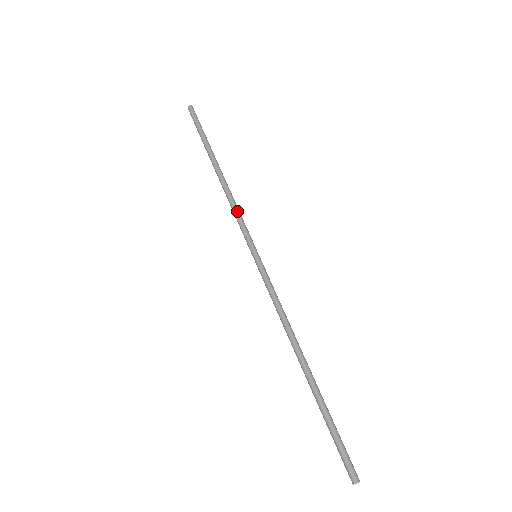
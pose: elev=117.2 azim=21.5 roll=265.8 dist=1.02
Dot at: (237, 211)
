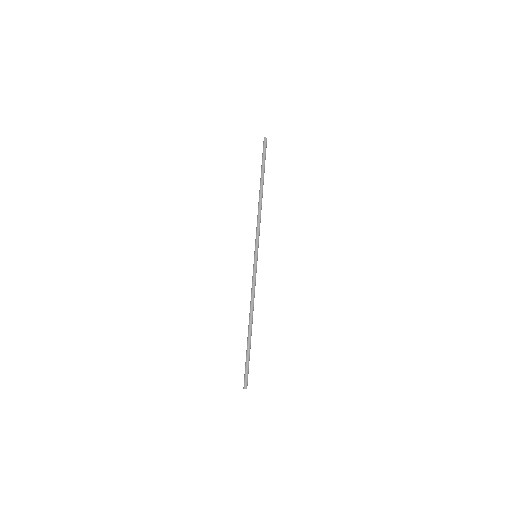
Dot at: occluded
